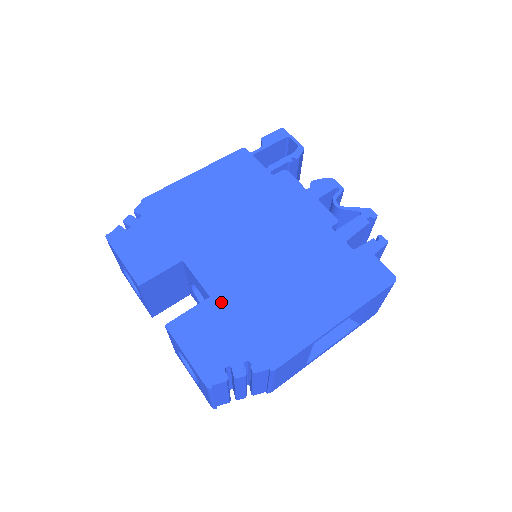
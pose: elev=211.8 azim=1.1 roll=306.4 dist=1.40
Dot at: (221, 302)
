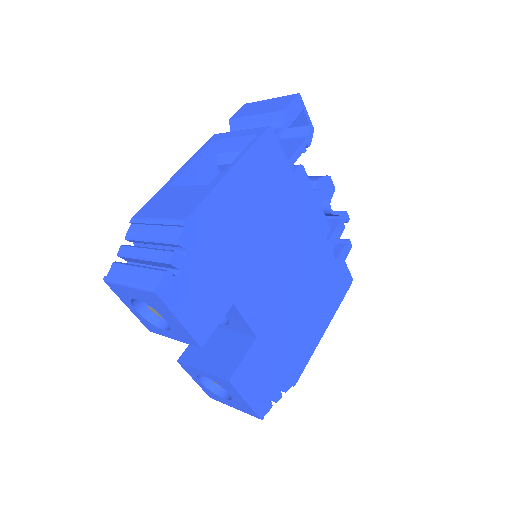
Dot at: (265, 340)
